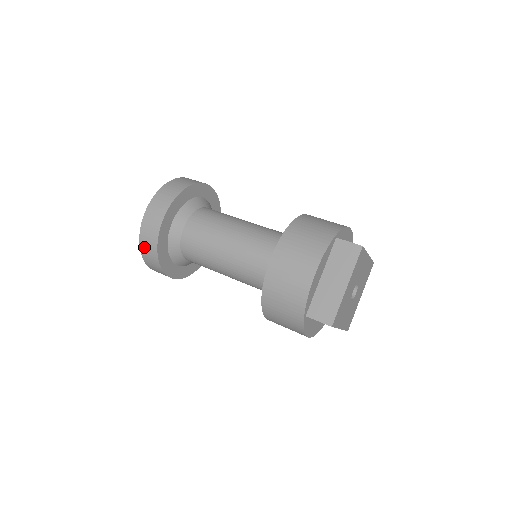
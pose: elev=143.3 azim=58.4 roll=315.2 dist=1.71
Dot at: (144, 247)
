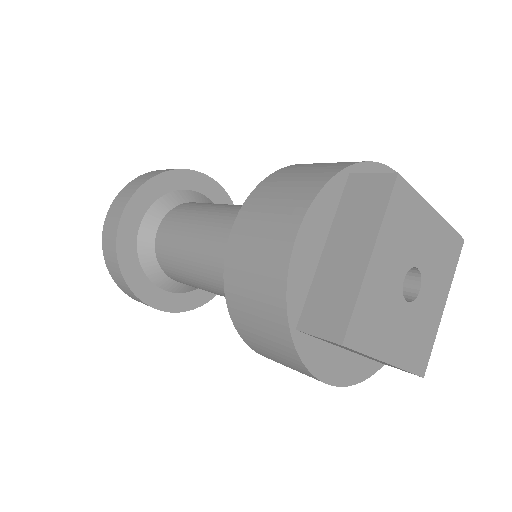
Dot at: (108, 261)
